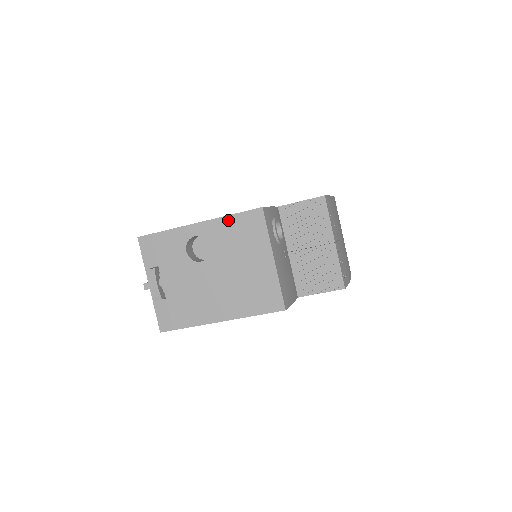
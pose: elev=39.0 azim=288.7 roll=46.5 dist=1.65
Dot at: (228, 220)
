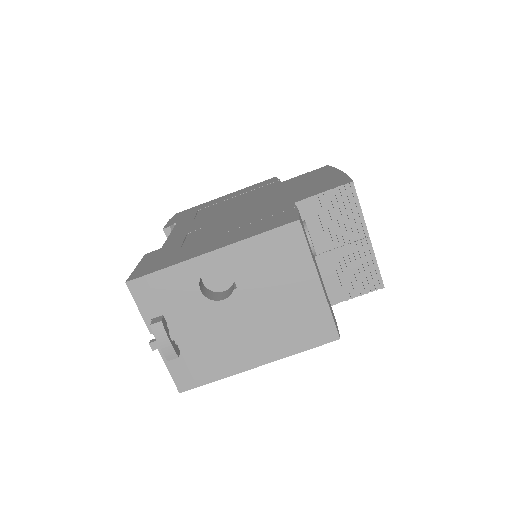
Dot at: (254, 242)
